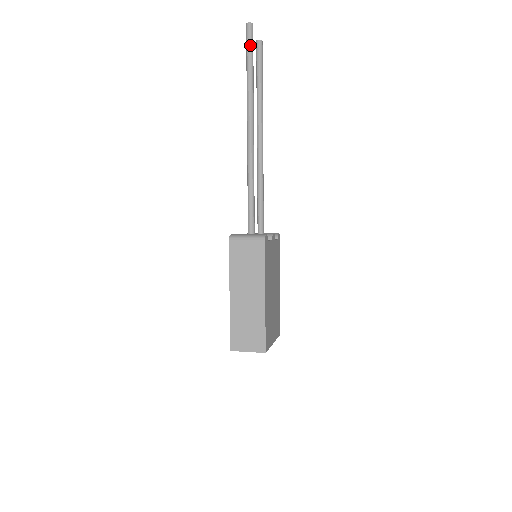
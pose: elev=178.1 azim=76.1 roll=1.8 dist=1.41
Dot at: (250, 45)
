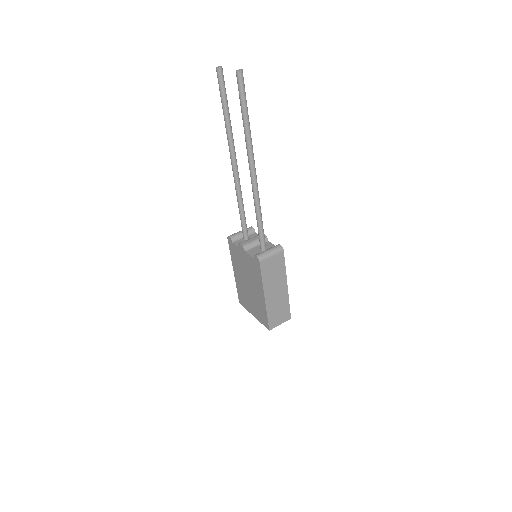
Dot at: (245, 93)
